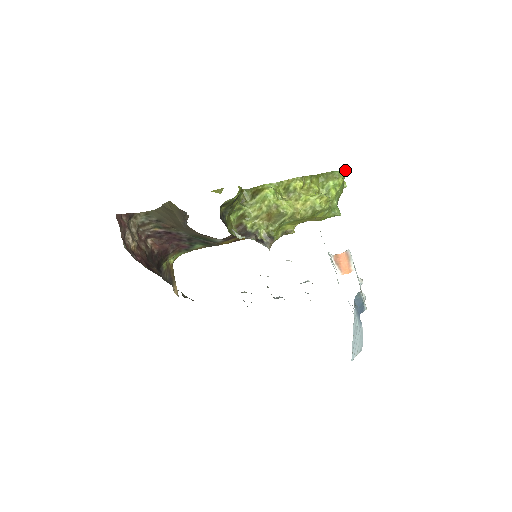
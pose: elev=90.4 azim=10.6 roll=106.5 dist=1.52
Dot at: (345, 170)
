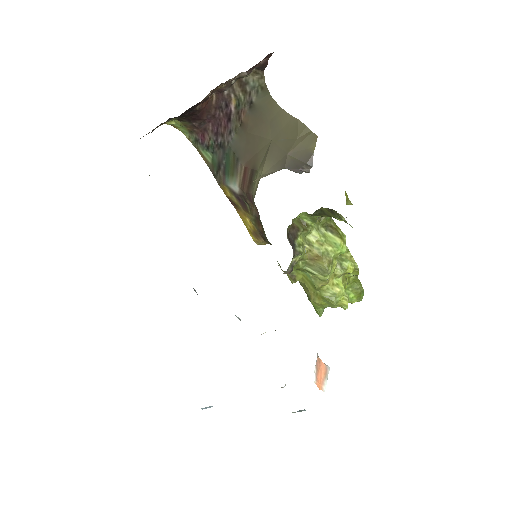
Dot at: occluded
